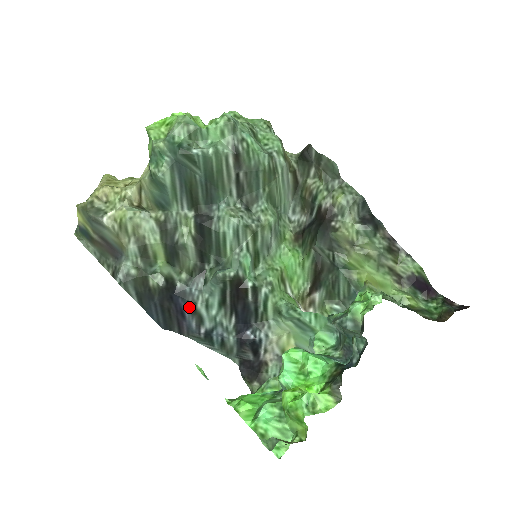
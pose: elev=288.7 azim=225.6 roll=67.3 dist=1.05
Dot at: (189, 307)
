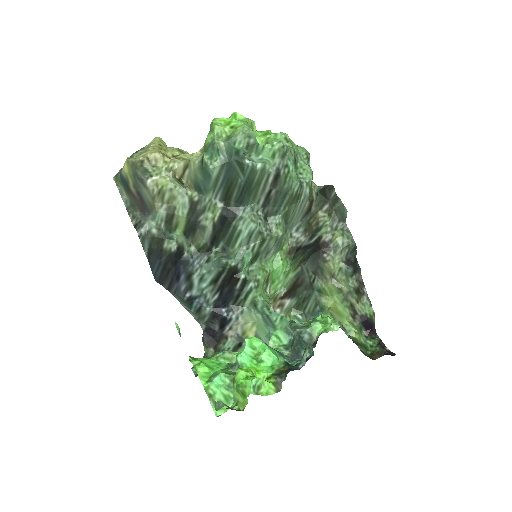
Dot at: (186, 274)
